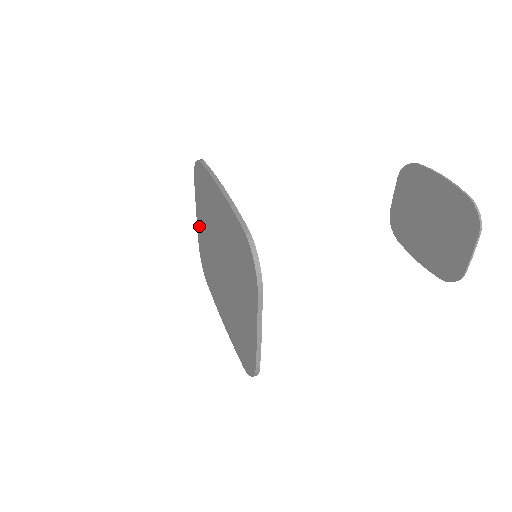
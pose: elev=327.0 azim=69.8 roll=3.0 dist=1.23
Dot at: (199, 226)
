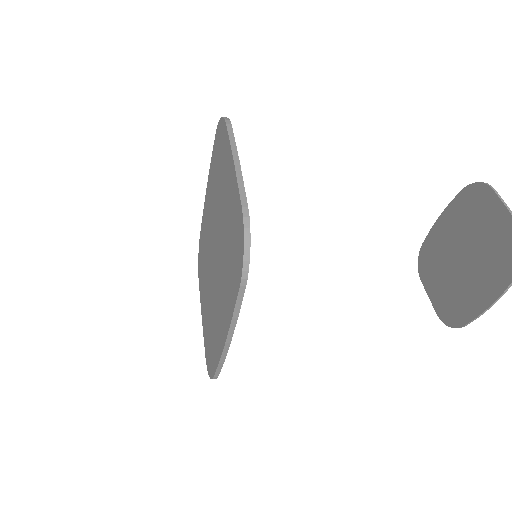
Dot at: (204, 321)
